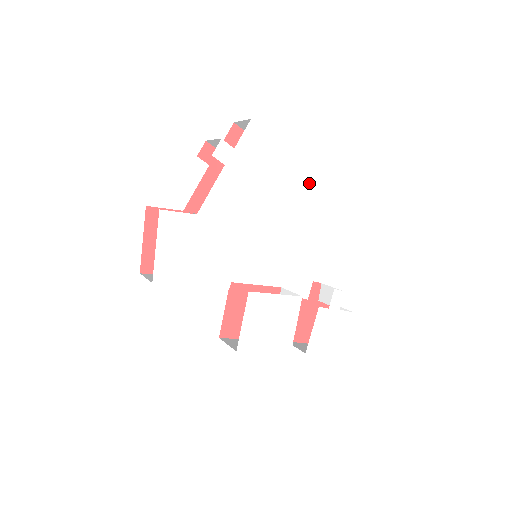
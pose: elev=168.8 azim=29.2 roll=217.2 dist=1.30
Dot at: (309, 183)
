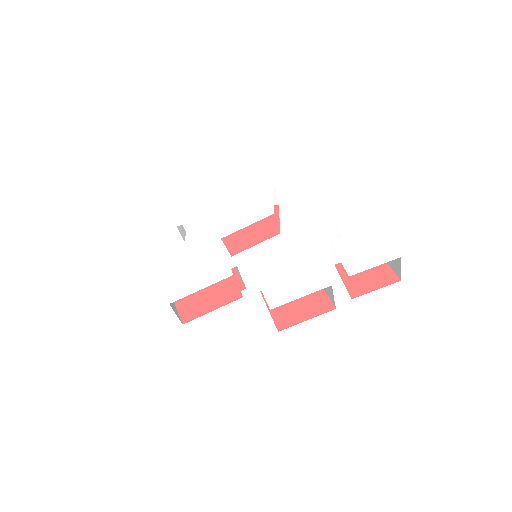
Dot at: (256, 194)
